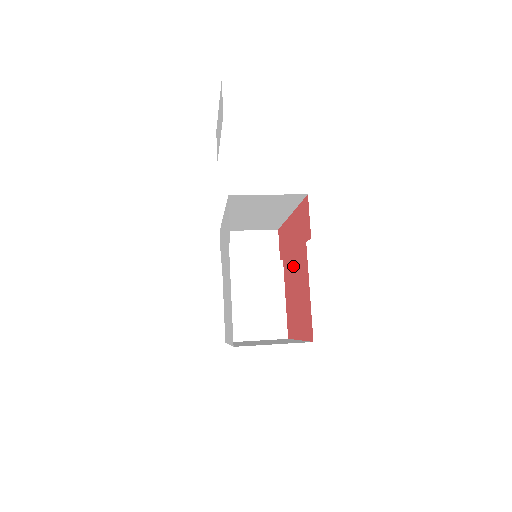
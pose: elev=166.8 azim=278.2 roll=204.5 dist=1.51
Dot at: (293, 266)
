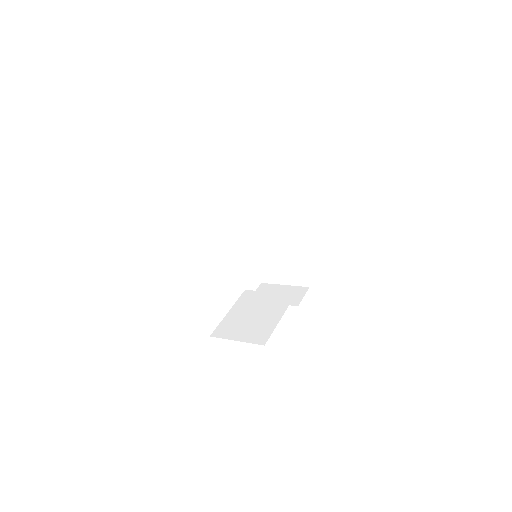
Dot at: occluded
